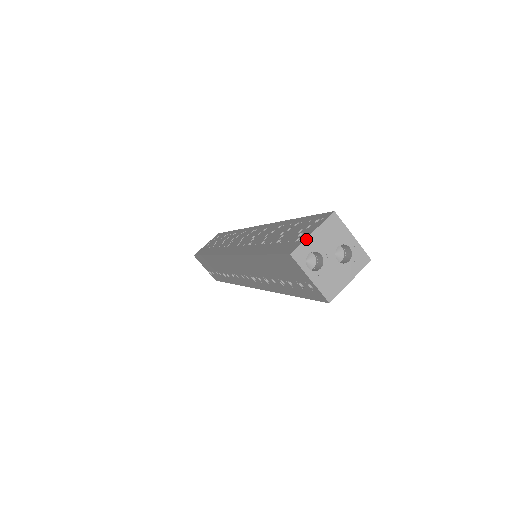
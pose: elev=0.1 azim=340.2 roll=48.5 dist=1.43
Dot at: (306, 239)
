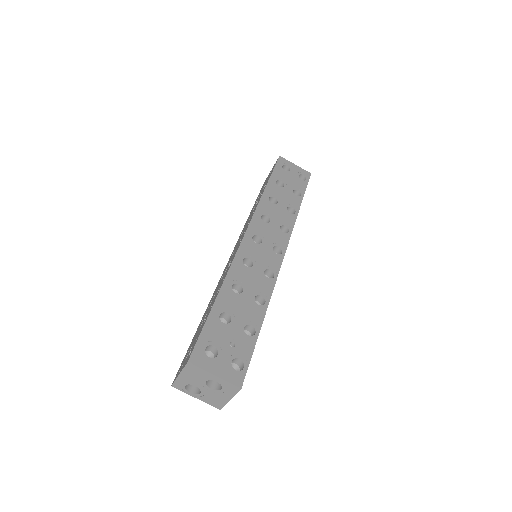
Dot at: (177, 378)
